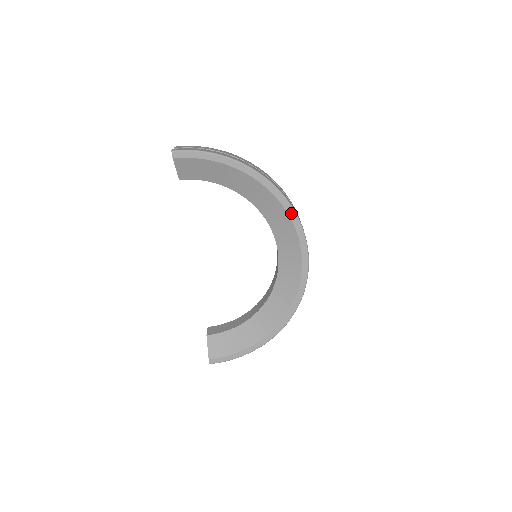
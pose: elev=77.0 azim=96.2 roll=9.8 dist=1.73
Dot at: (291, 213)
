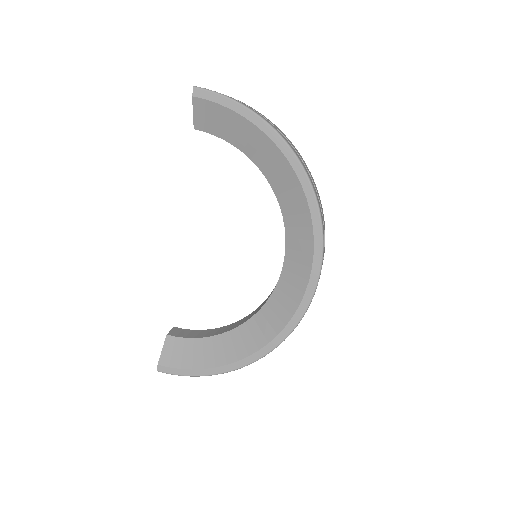
Dot at: (314, 212)
